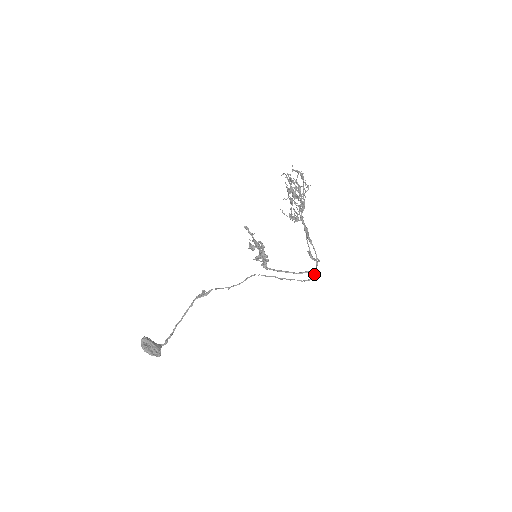
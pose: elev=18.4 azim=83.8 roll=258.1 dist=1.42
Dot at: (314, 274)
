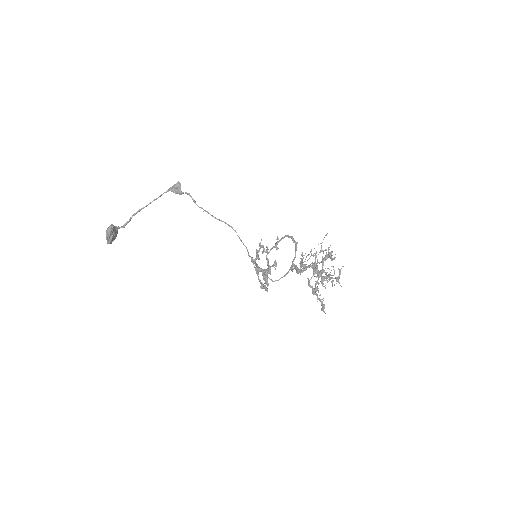
Dot at: (268, 263)
